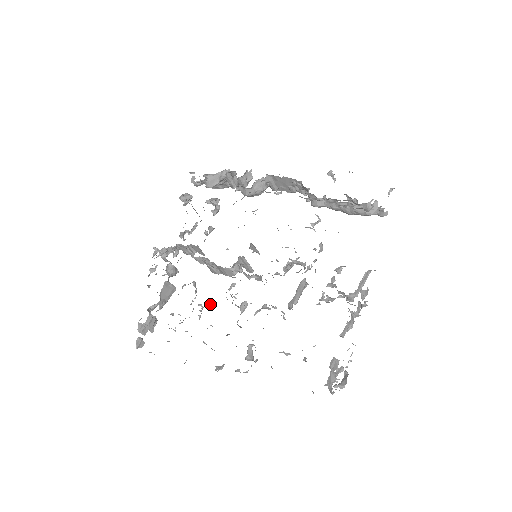
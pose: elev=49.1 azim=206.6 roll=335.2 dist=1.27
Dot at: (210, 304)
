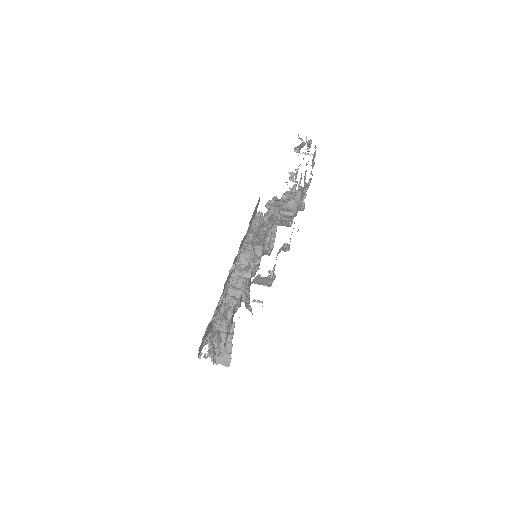
Dot at: (253, 238)
